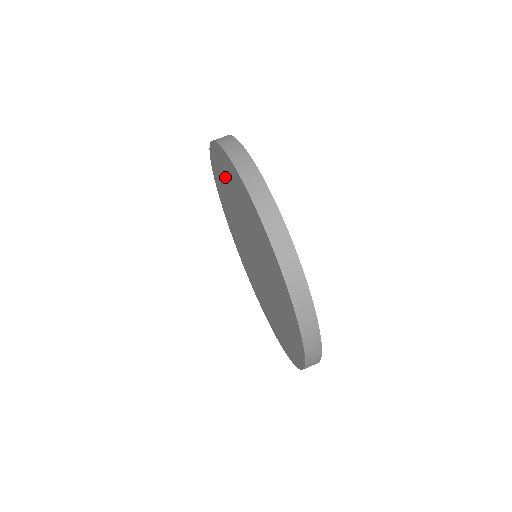
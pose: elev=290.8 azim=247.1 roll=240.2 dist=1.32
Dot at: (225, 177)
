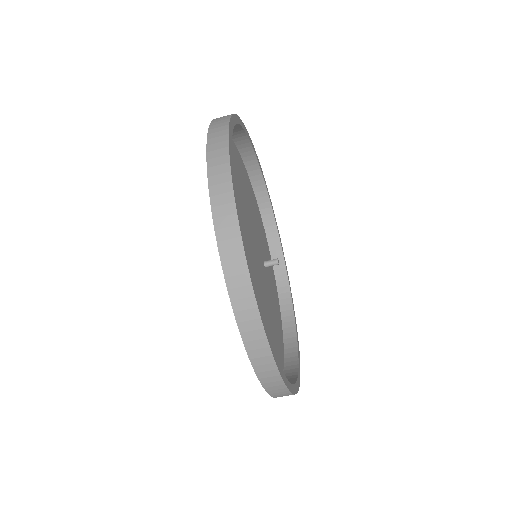
Dot at: occluded
